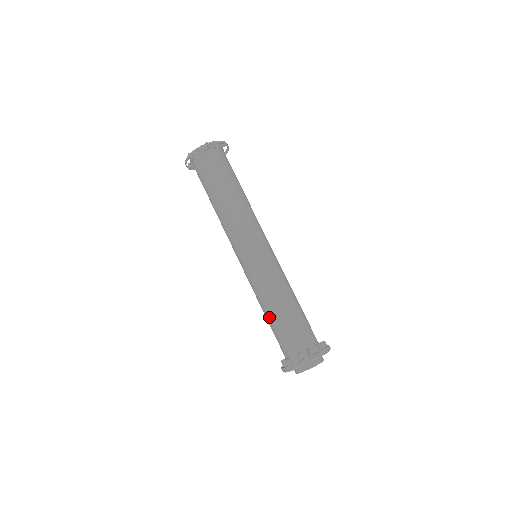
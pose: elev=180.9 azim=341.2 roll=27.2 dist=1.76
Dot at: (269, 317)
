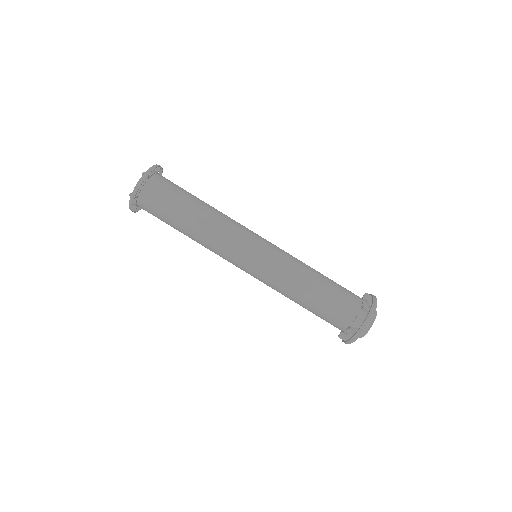
Dot at: (307, 303)
